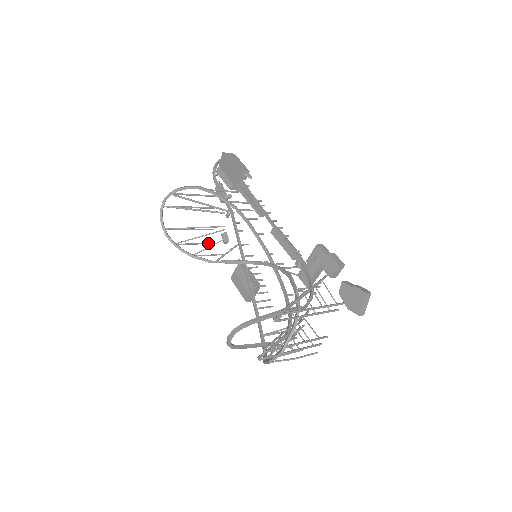
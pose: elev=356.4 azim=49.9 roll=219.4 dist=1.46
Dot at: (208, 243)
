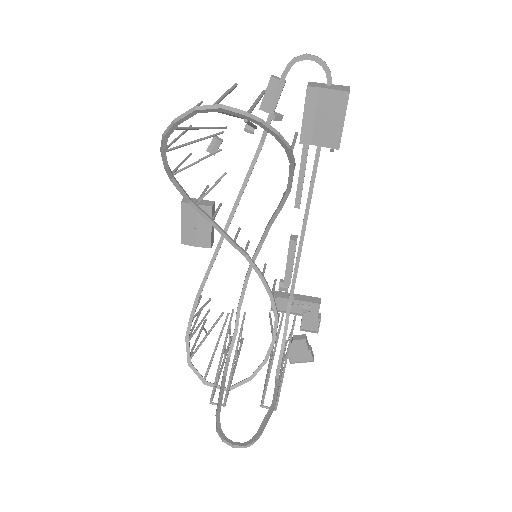
Dot at: occluded
